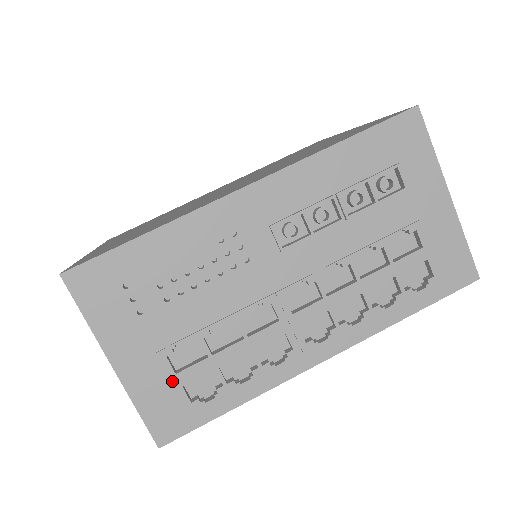
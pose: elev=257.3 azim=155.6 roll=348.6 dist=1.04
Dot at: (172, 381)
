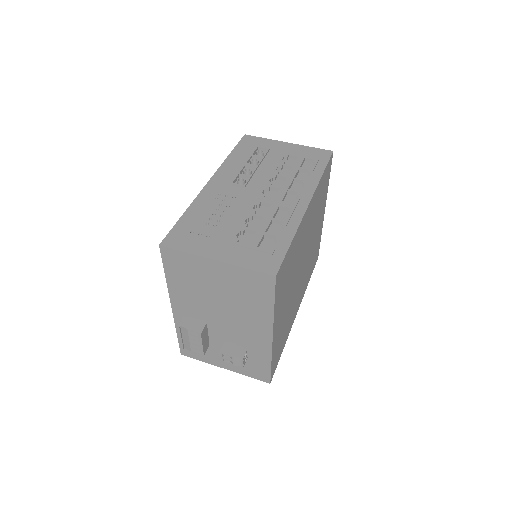
Dot at: (250, 248)
